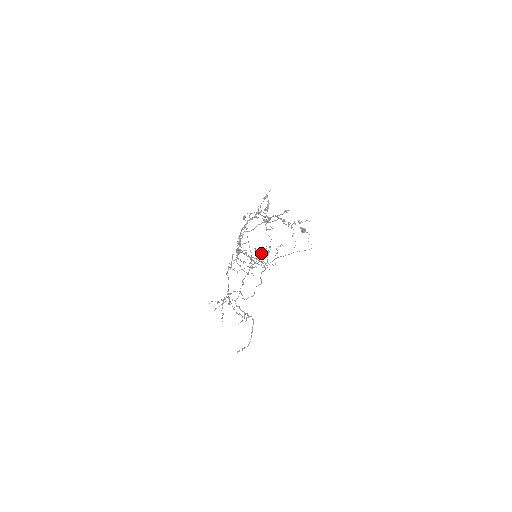
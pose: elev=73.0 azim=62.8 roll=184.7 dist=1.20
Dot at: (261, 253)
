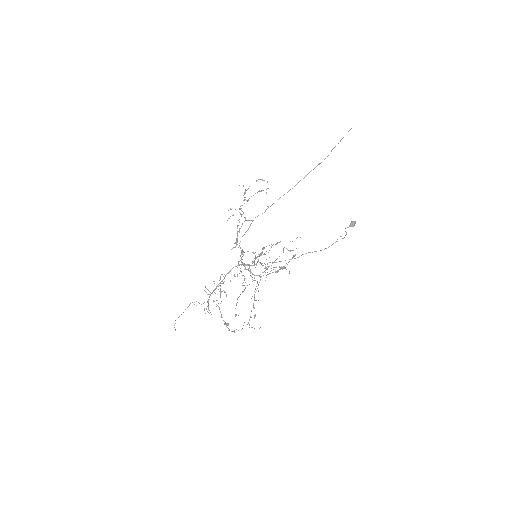
Dot at: occluded
